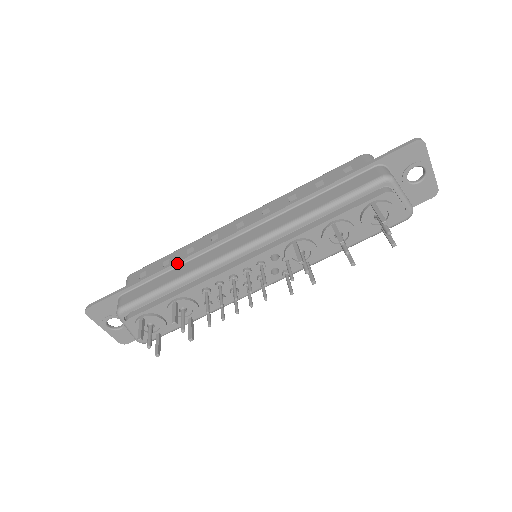
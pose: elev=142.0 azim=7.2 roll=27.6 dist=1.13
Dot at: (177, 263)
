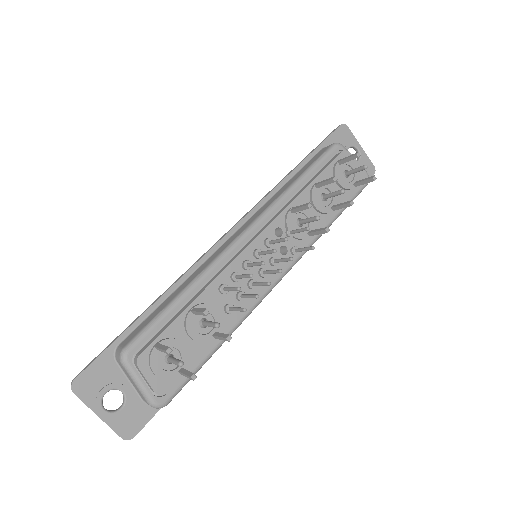
Dot at: (178, 282)
